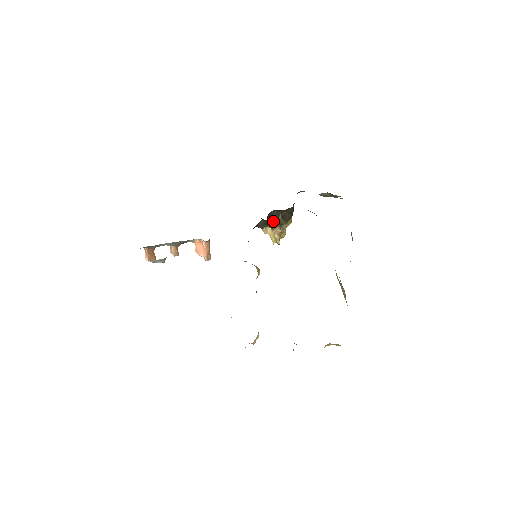
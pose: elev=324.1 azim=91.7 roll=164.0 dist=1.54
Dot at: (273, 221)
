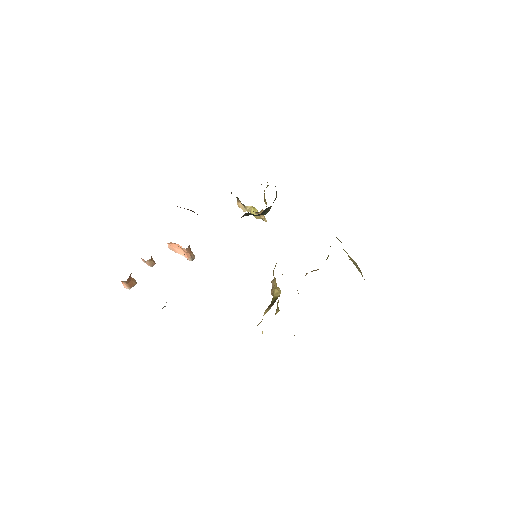
Dot at: (261, 213)
